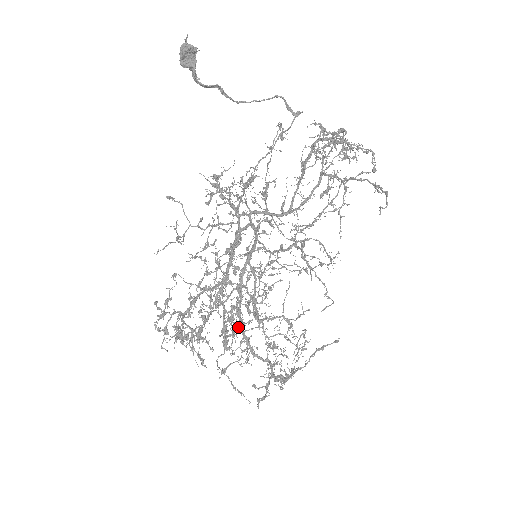
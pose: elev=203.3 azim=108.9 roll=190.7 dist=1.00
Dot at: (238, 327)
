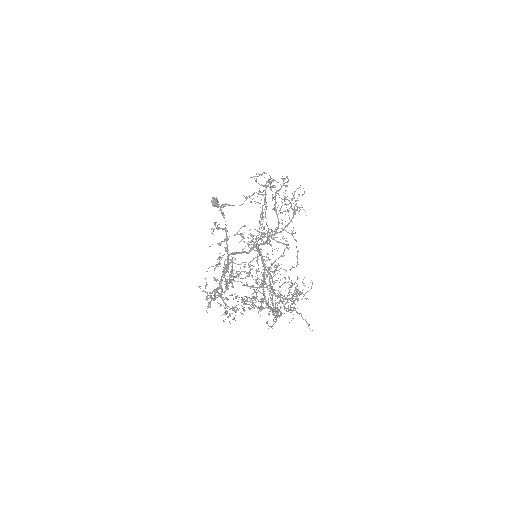
Dot at: (233, 278)
